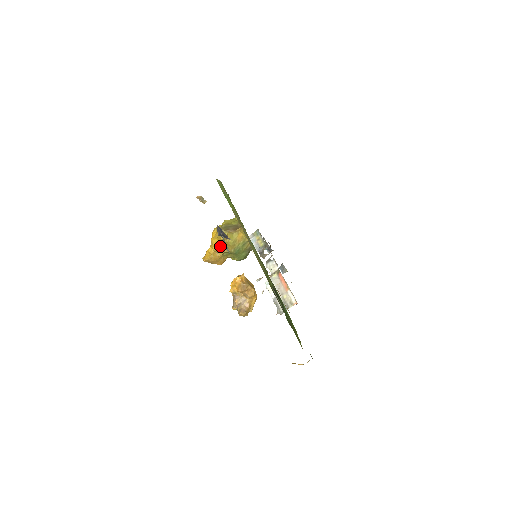
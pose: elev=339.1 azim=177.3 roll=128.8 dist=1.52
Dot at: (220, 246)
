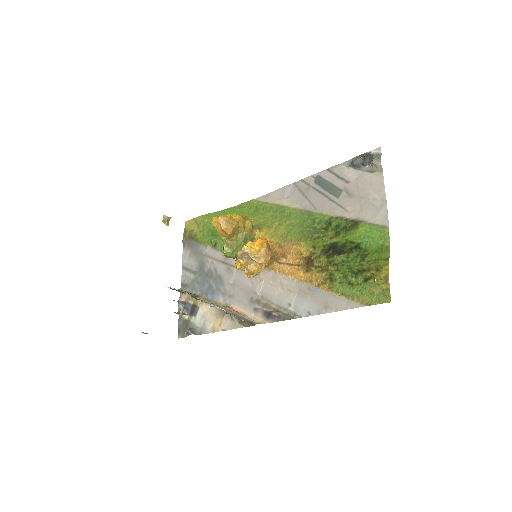
Dot at: (244, 219)
